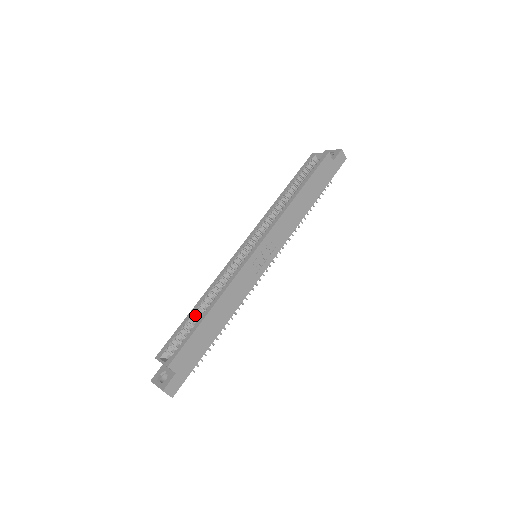
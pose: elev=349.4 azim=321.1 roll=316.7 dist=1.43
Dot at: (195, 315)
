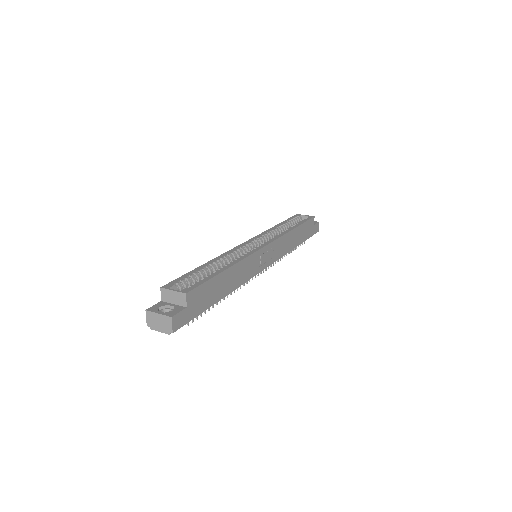
Dot at: (206, 269)
